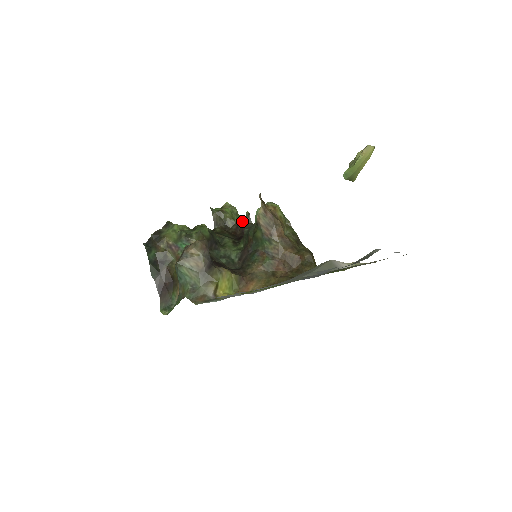
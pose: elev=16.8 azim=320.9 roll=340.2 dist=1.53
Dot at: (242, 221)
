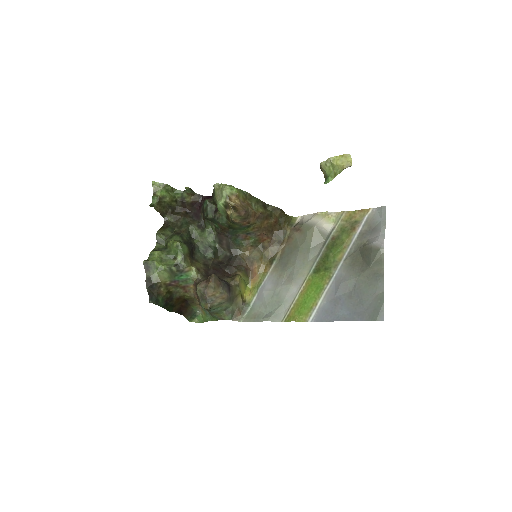
Dot at: (184, 195)
